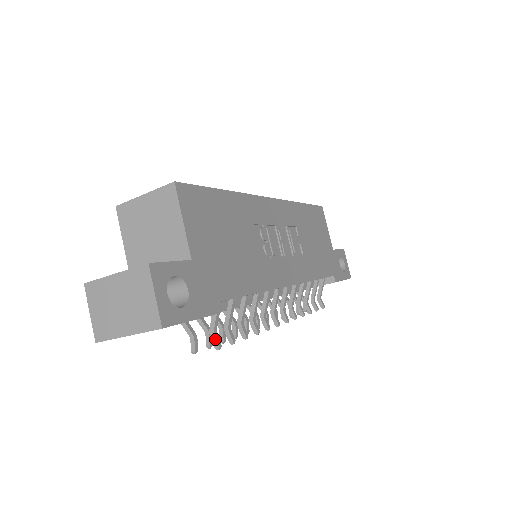
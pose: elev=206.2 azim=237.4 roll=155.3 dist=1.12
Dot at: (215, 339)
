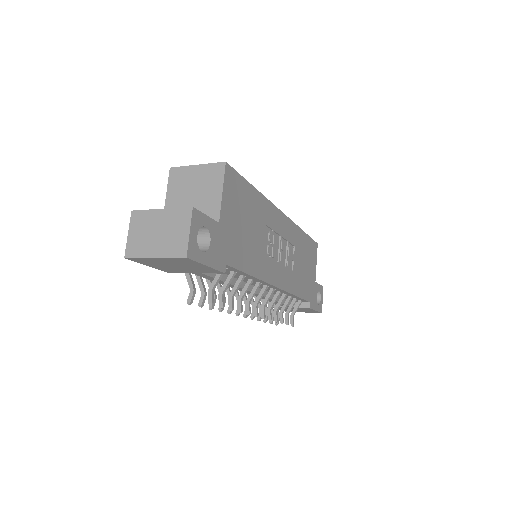
Dot at: (211, 296)
